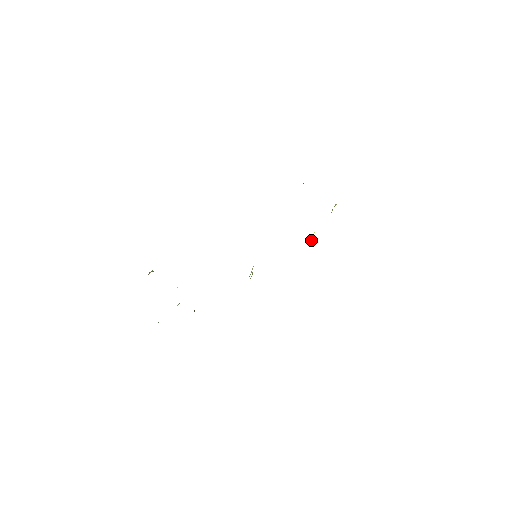
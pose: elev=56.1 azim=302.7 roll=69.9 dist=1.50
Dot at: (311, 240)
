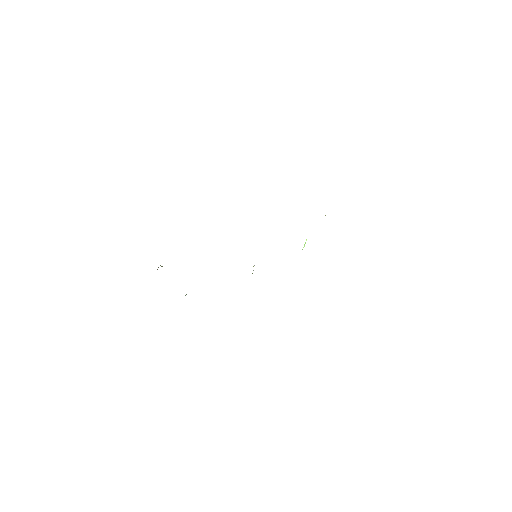
Dot at: (304, 244)
